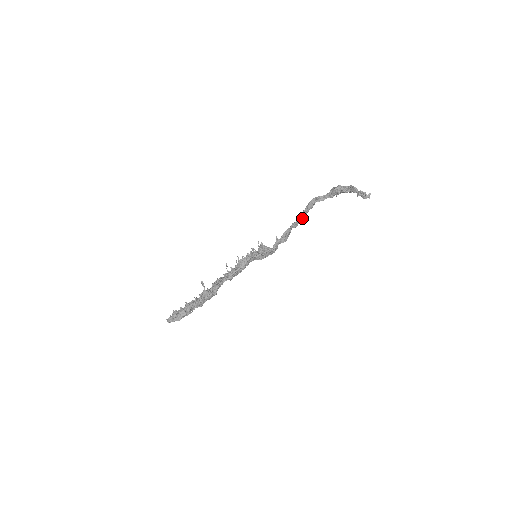
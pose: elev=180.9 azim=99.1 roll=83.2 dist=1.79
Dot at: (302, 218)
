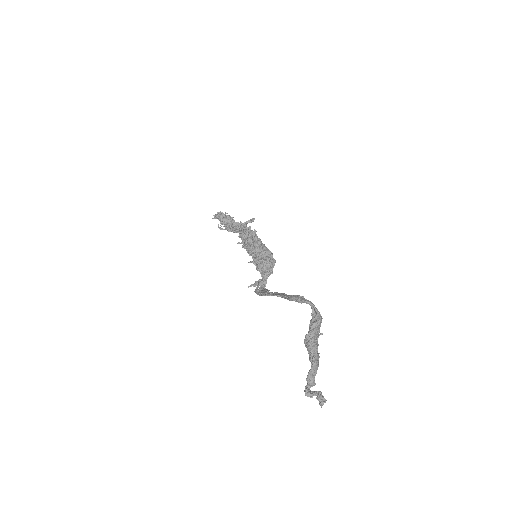
Dot at: (284, 294)
